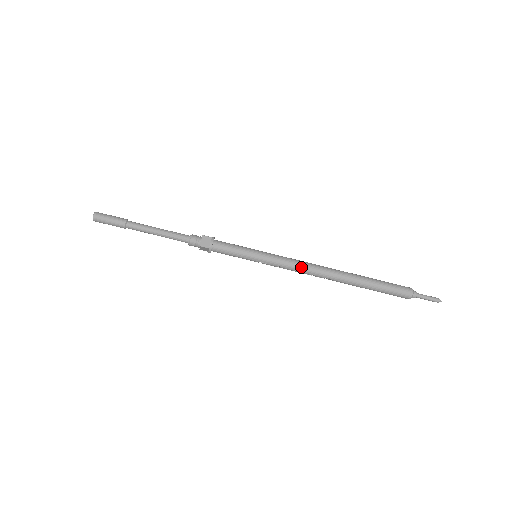
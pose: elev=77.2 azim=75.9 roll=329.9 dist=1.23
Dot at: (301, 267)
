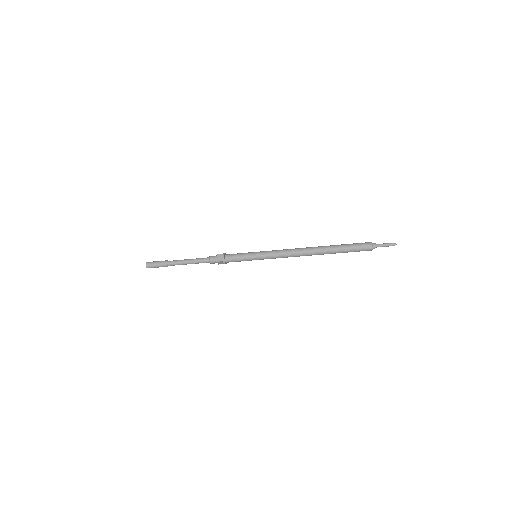
Dot at: occluded
